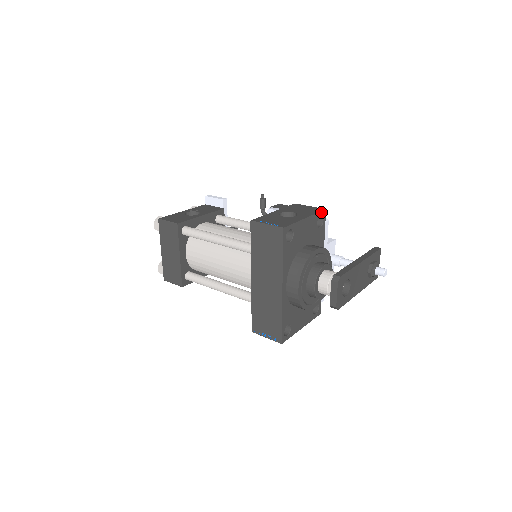
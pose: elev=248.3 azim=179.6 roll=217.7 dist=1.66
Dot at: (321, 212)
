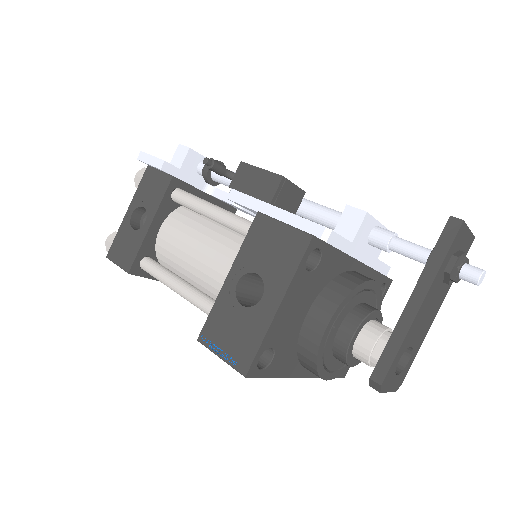
Dot at: (305, 253)
